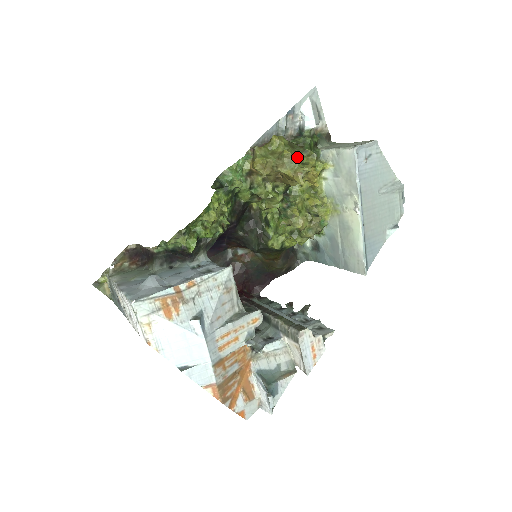
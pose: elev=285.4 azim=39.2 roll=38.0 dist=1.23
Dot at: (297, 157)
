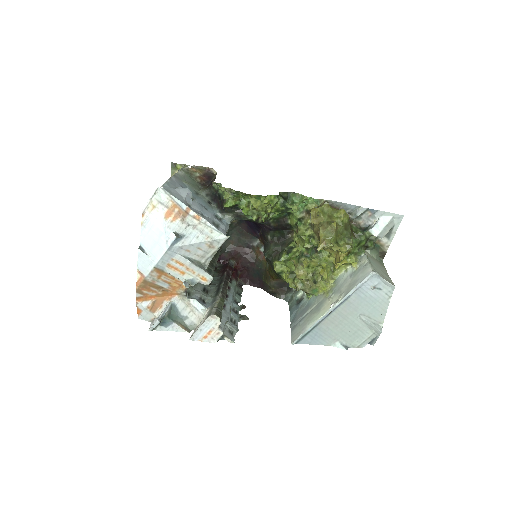
Dot at: (339, 235)
